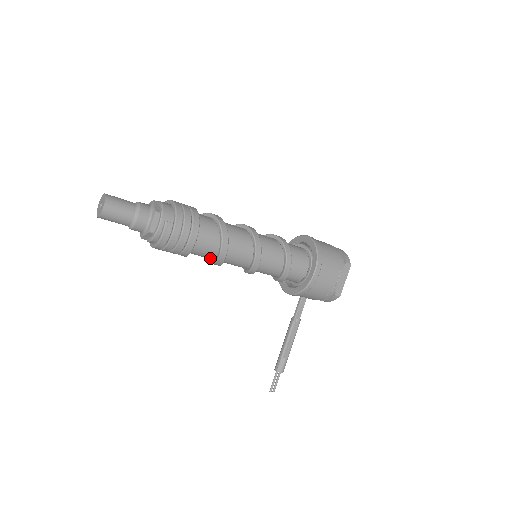
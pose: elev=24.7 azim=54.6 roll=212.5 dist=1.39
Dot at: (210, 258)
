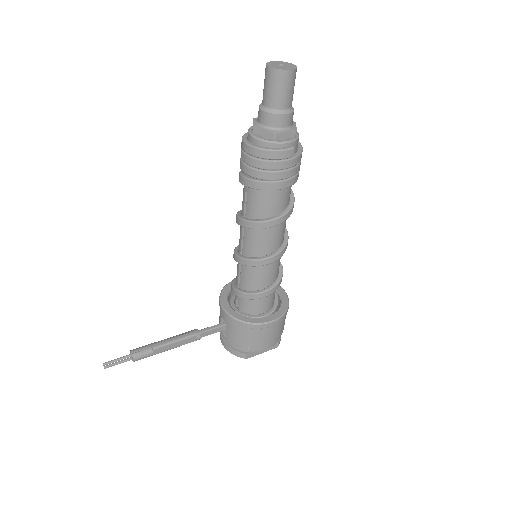
Dot at: (249, 212)
